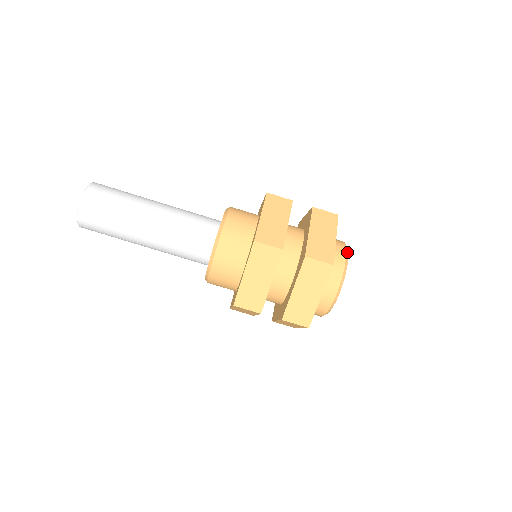
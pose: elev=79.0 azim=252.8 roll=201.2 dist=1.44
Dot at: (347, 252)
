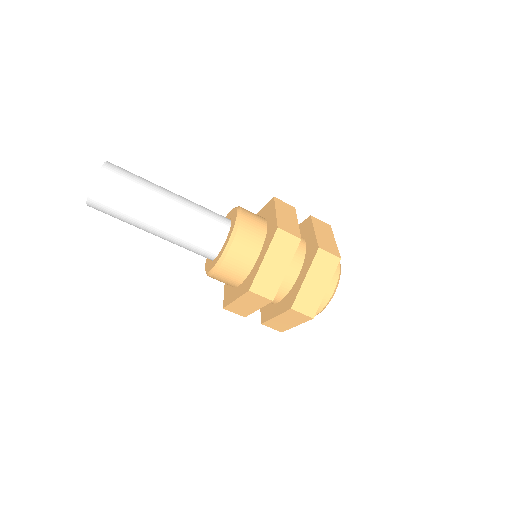
Dot at: (336, 286)
